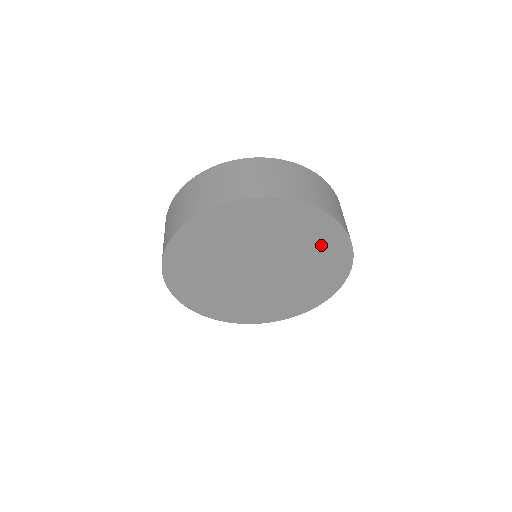
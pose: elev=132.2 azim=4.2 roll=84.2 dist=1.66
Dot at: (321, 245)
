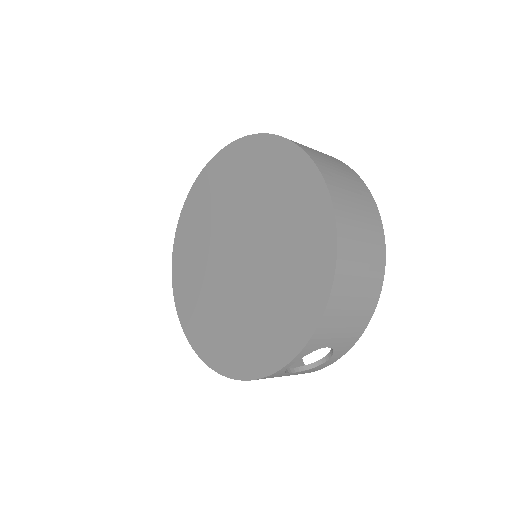
Dot at: (298, 286)
